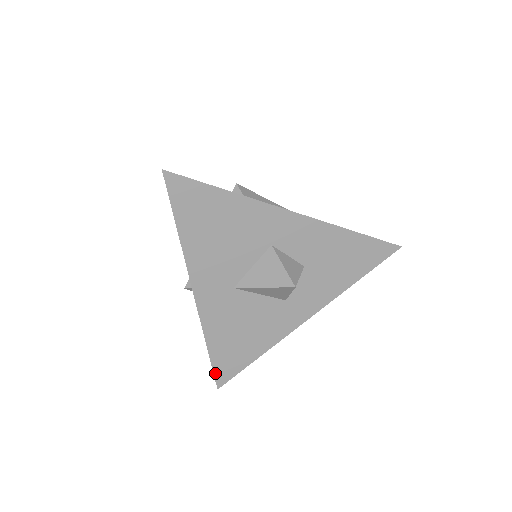
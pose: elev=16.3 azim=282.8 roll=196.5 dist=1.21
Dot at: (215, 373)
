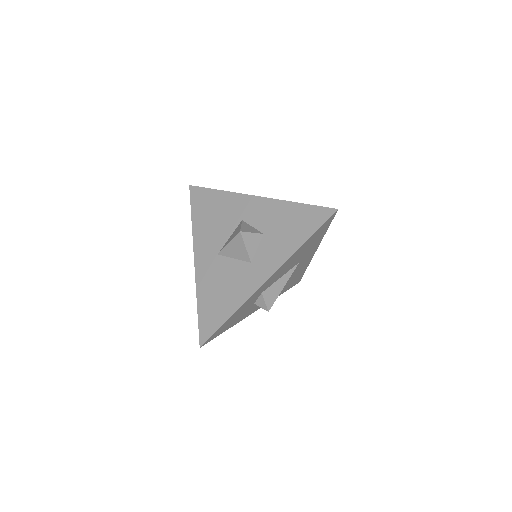
Dot at: (200, 330)
